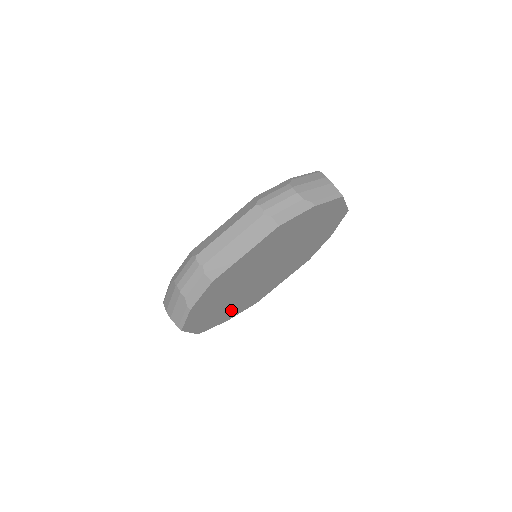
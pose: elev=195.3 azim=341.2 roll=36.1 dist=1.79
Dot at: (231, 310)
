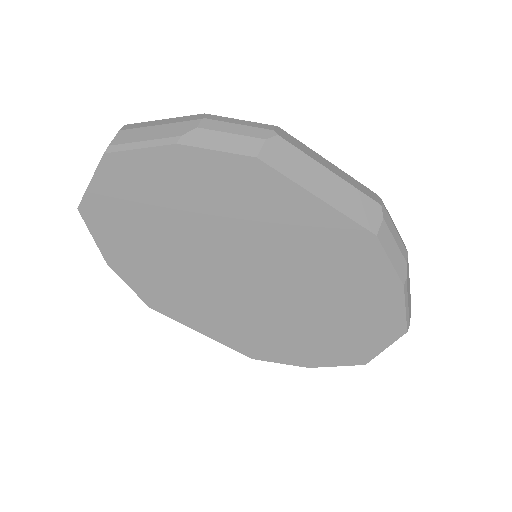
Dot at: (142, 255)
